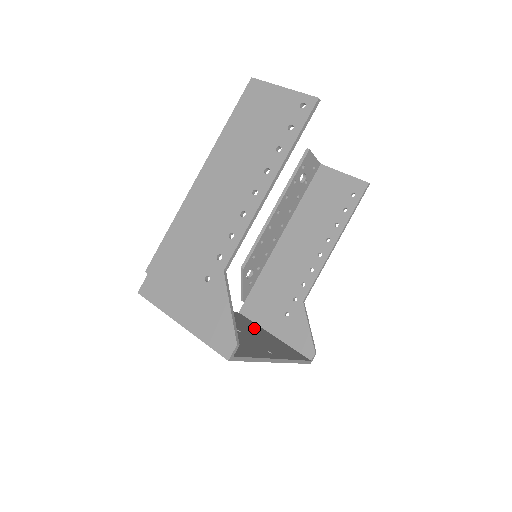
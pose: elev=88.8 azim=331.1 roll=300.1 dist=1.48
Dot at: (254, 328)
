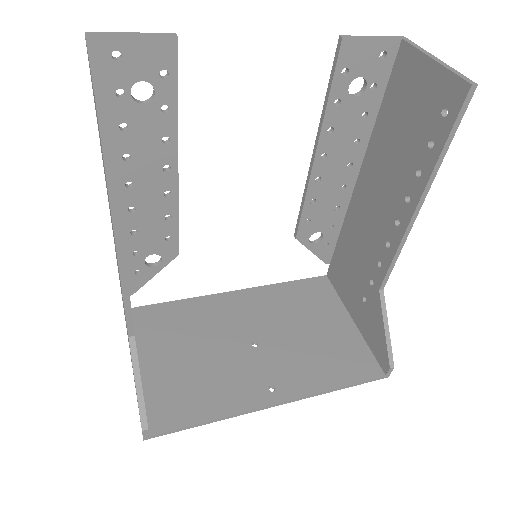
Dot at: (315, 316)
